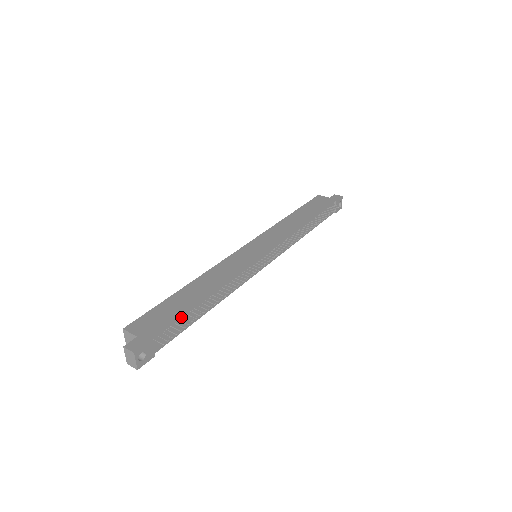
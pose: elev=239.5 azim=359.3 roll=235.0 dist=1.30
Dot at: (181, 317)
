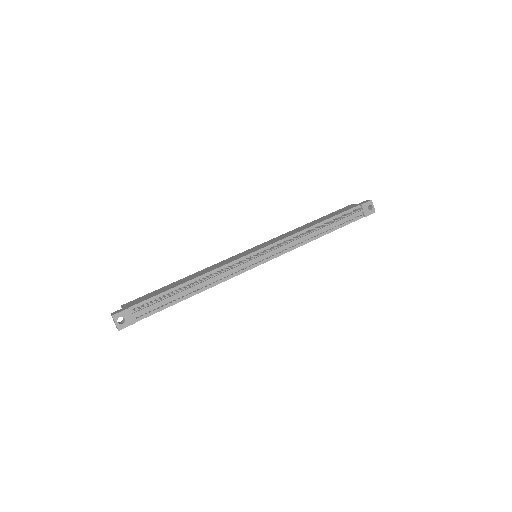
Dot at: (160, 296)
